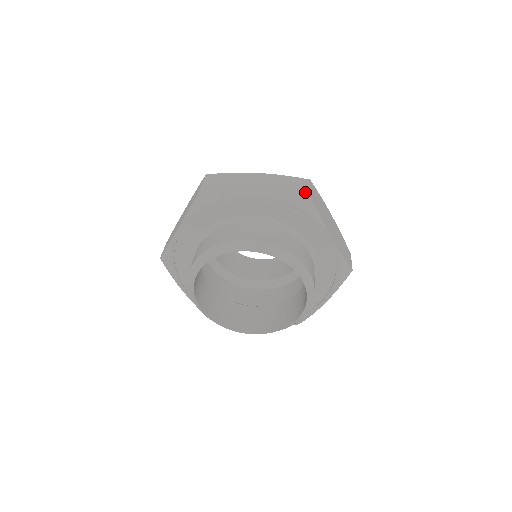
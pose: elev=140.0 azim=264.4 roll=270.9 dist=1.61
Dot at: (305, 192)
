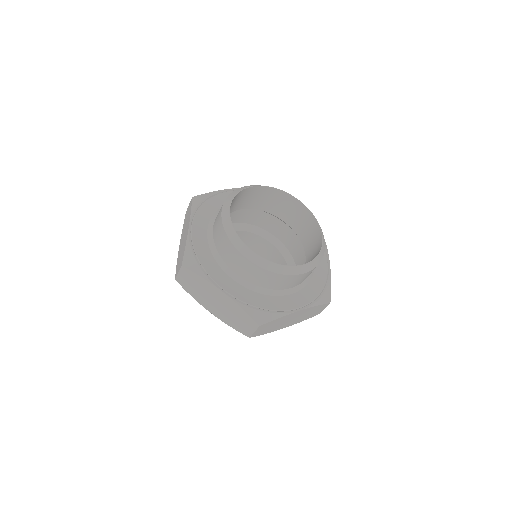
Dot at: (247, 334)
